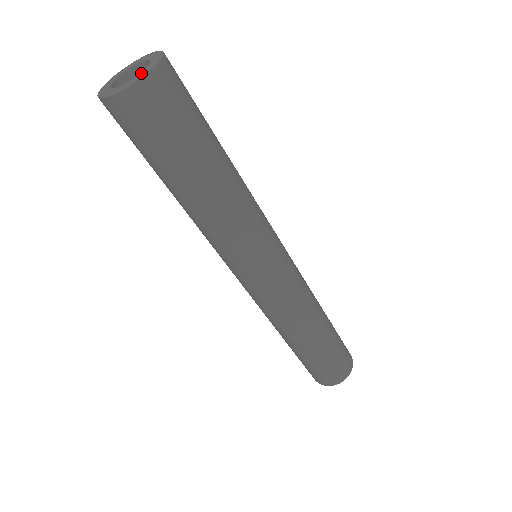
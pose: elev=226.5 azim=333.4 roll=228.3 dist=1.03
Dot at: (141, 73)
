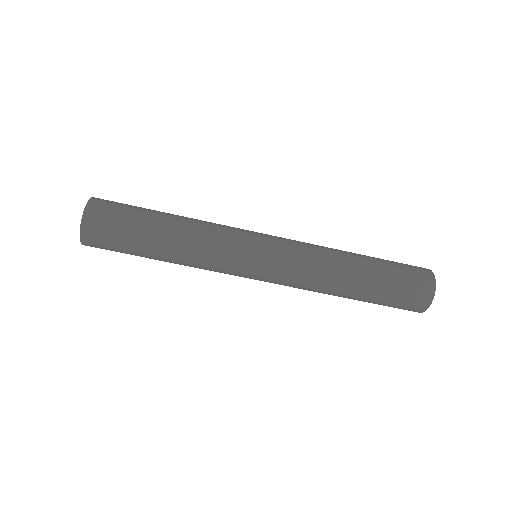
Dot at: occluded
